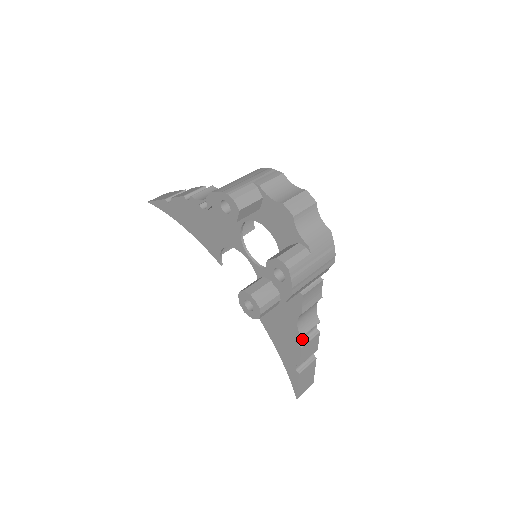
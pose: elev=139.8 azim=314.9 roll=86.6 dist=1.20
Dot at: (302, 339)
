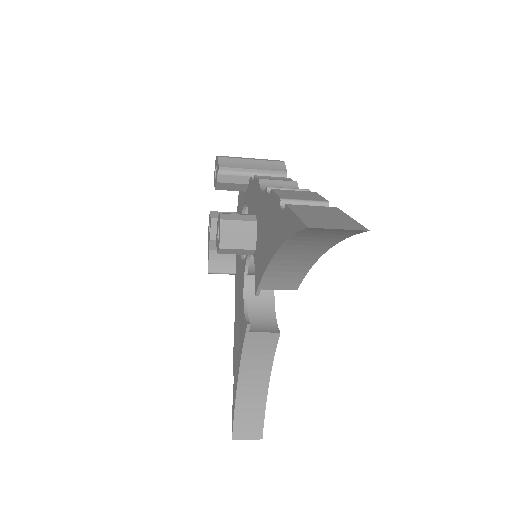
Dot at: occluded
